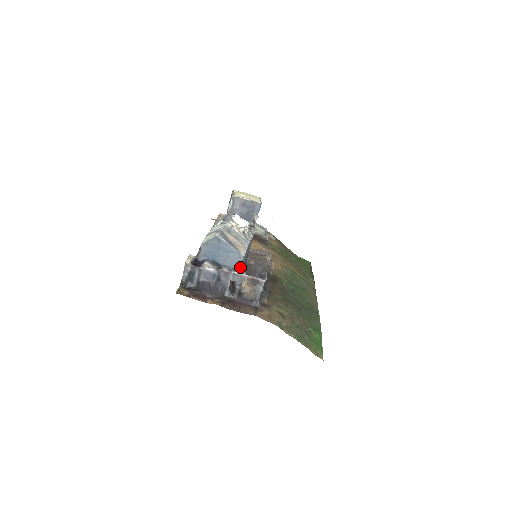
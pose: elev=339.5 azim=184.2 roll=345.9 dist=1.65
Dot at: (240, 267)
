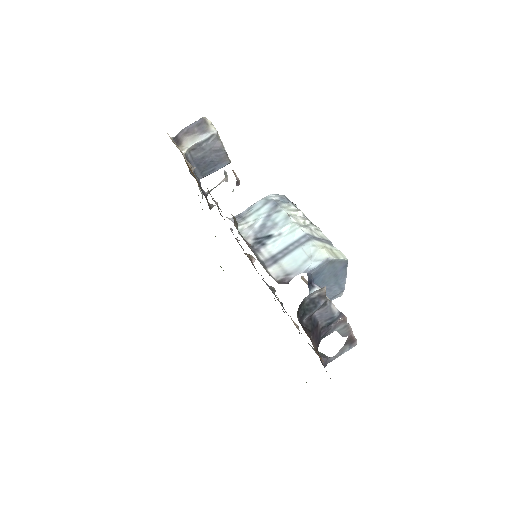
Dot at: occluded
